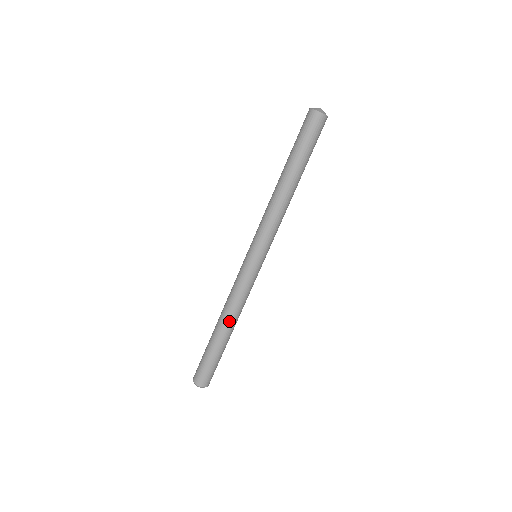
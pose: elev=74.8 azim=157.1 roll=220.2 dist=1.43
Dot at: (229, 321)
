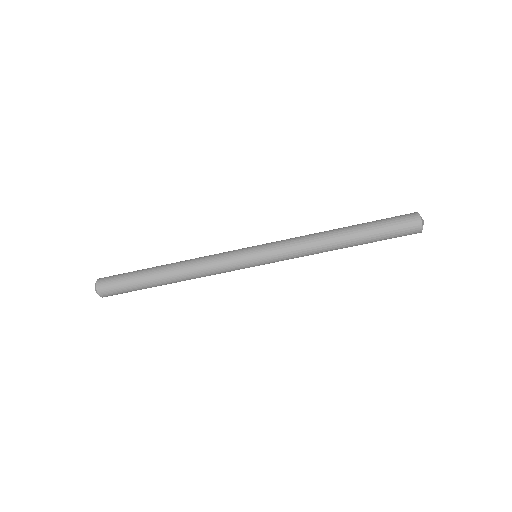
Dot at: (179, 268)
